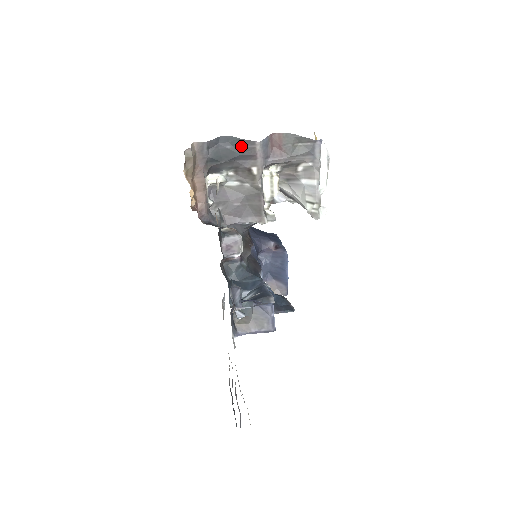
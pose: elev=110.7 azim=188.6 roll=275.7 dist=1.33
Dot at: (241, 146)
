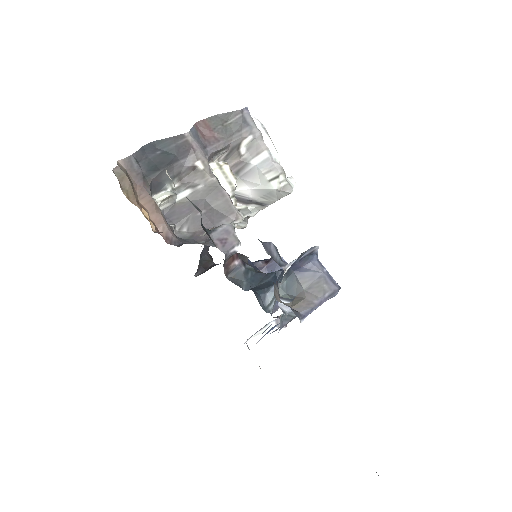
Dot at: (171, 146)
